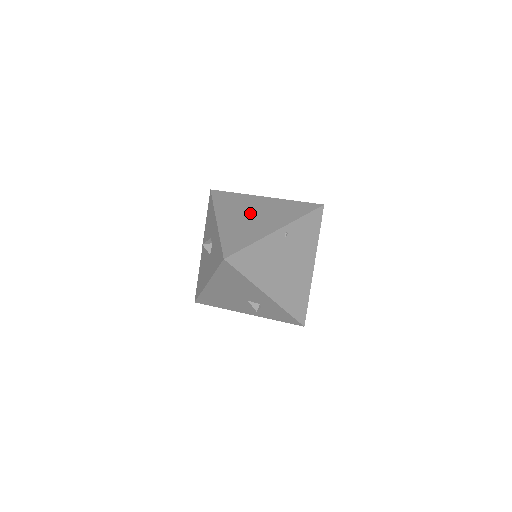
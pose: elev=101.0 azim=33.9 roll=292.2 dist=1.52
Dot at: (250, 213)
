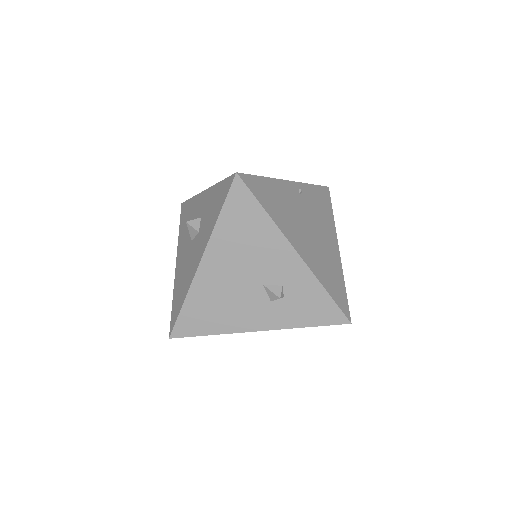
Dot at: occluded
